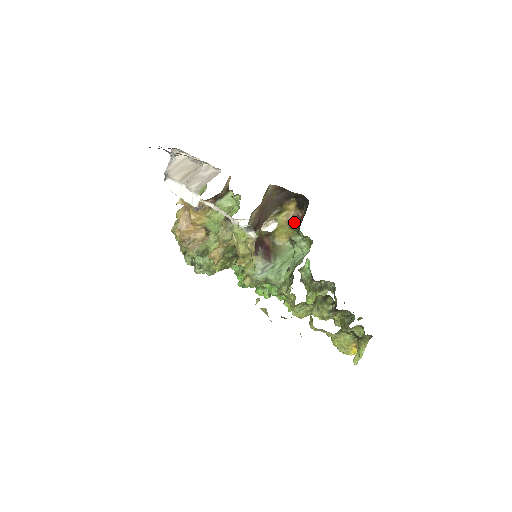
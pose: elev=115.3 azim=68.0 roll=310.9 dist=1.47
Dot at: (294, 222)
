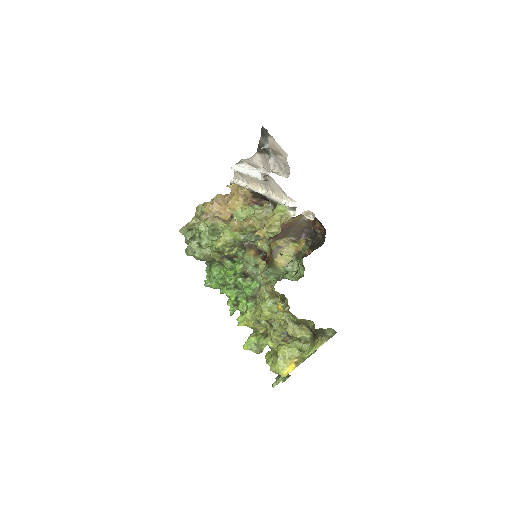
Dot at: (299, 255)
